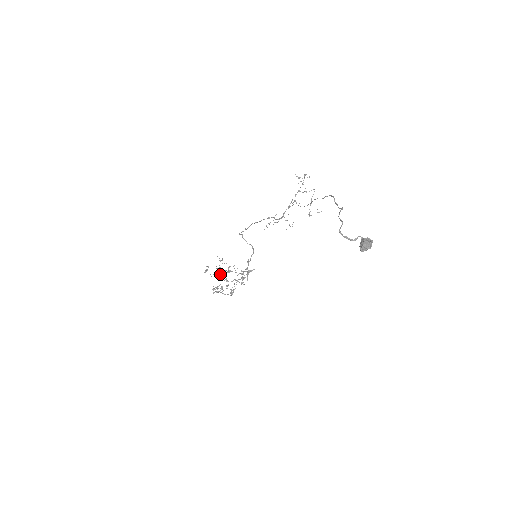
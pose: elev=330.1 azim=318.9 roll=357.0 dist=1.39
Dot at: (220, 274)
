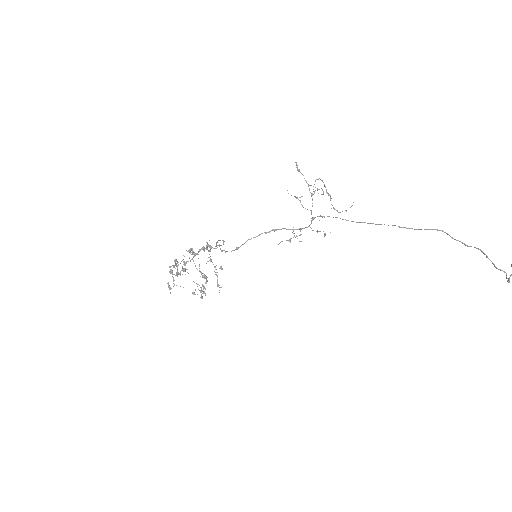
Dot at: (178, 274)
